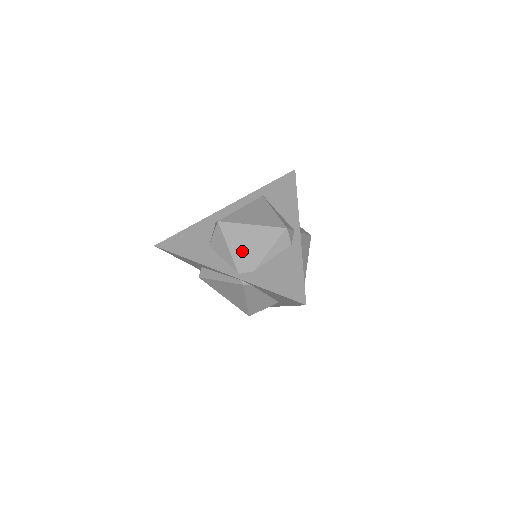
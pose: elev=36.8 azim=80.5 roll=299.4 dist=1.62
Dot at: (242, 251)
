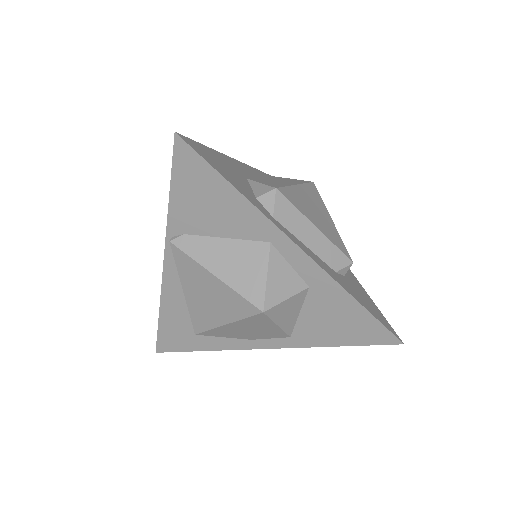
Dot at: occluded
